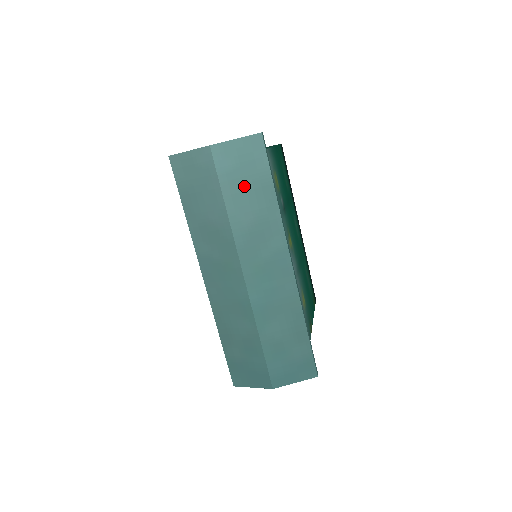
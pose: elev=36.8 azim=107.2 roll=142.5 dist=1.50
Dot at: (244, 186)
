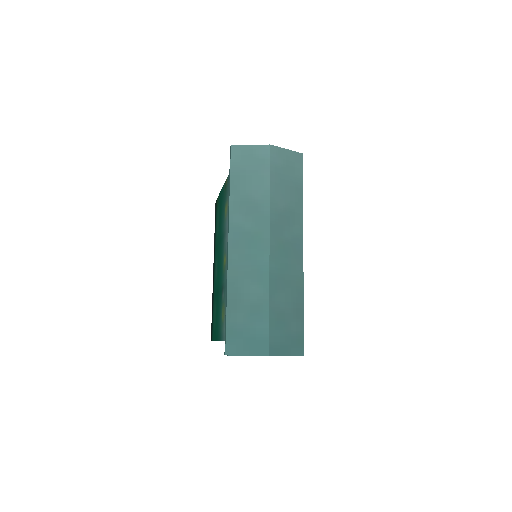
Dot at: (285, 181)
